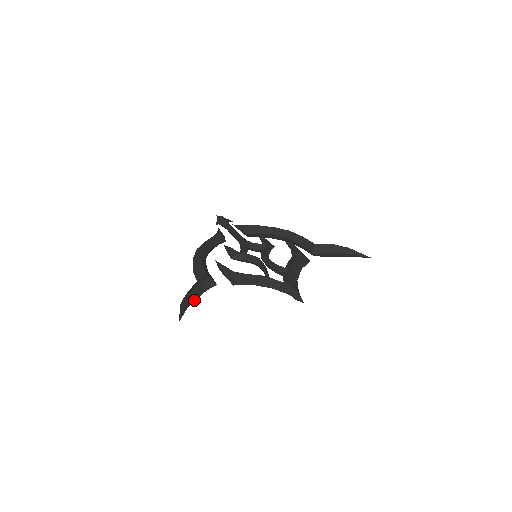
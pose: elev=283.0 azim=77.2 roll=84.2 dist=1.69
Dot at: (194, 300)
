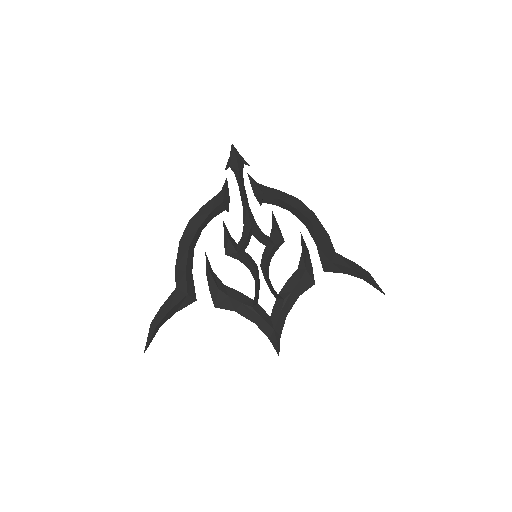
Dot at: occluded
